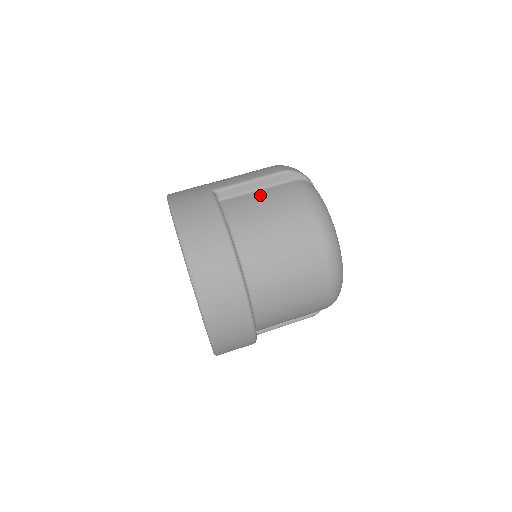
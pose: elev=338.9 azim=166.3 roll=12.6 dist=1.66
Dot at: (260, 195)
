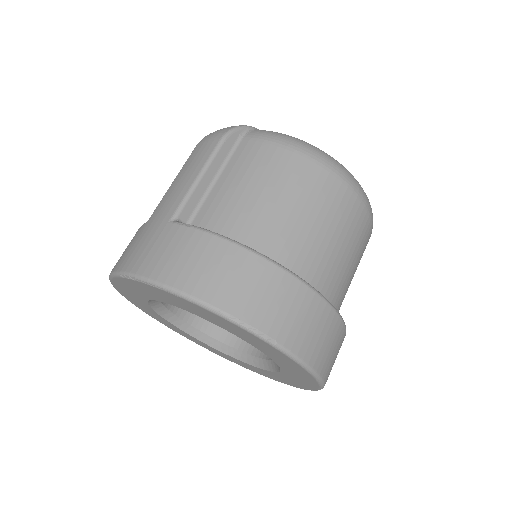
Dot at: (226, 182)
